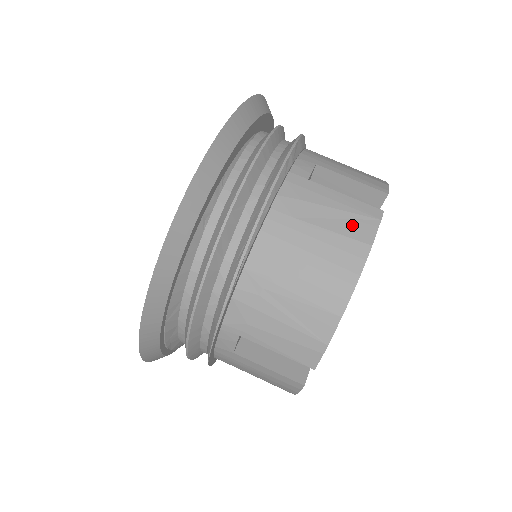
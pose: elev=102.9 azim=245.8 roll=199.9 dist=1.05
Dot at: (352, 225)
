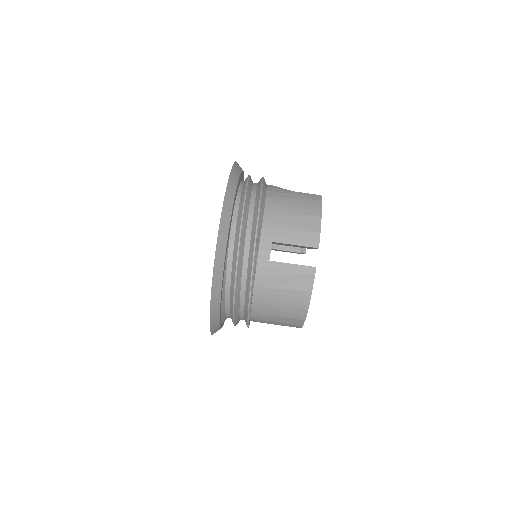
Dot at: (299, 283)
